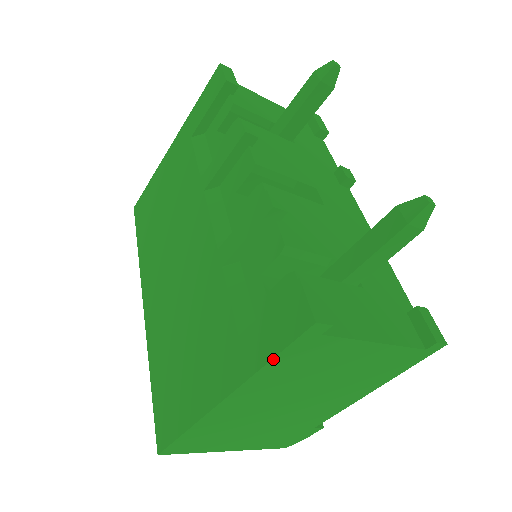
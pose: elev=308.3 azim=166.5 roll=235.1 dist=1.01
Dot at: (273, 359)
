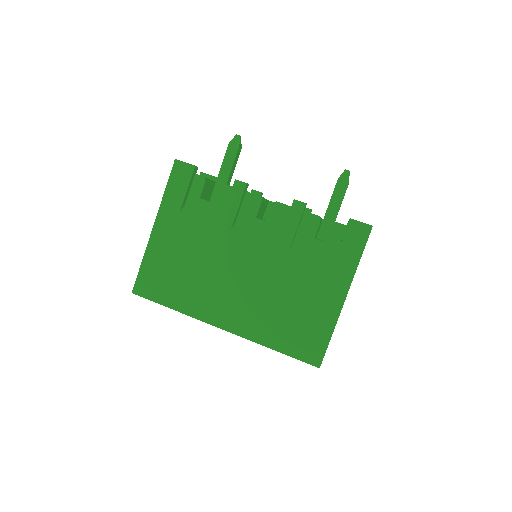
Dot at: (361, 256)
